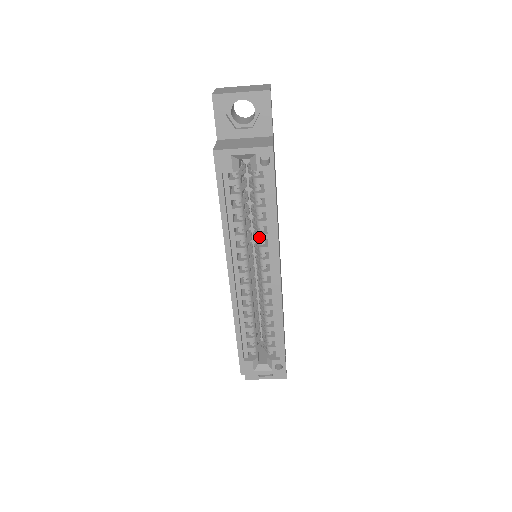
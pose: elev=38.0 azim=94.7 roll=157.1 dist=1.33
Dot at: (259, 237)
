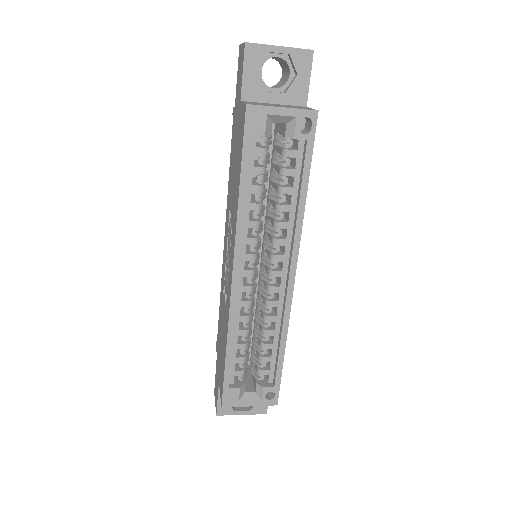
Dot at: (277, 226)
